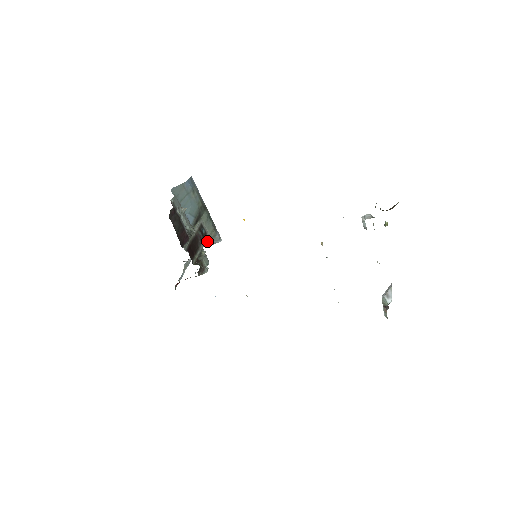
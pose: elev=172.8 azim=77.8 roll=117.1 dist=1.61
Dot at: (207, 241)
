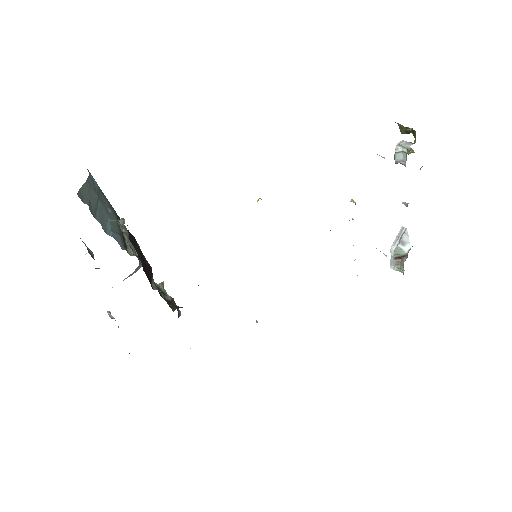
Dot at: occluded
